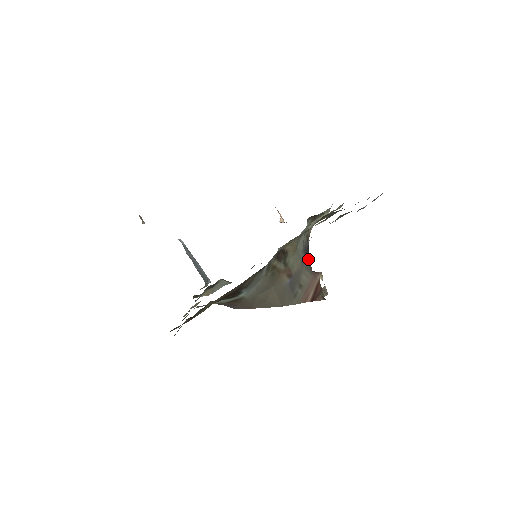
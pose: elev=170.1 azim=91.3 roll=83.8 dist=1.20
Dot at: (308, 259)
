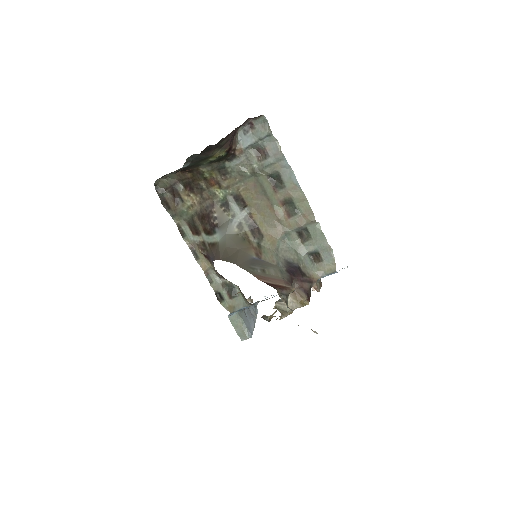
Dot at: (290, 273)
